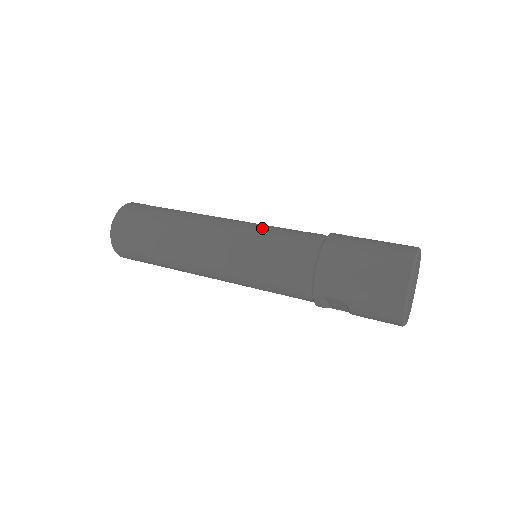
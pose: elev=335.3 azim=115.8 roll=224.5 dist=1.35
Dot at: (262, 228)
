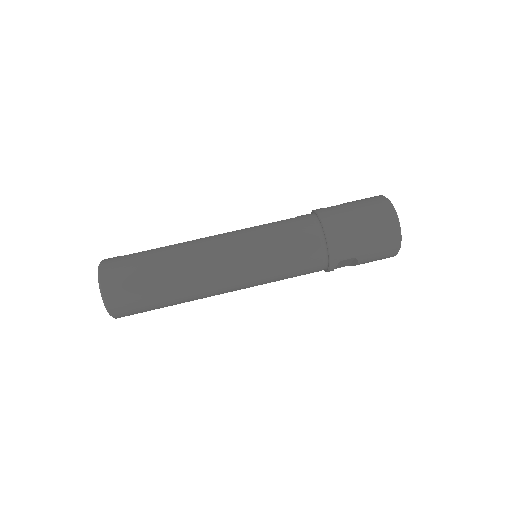
Dot at: (259, 229)
